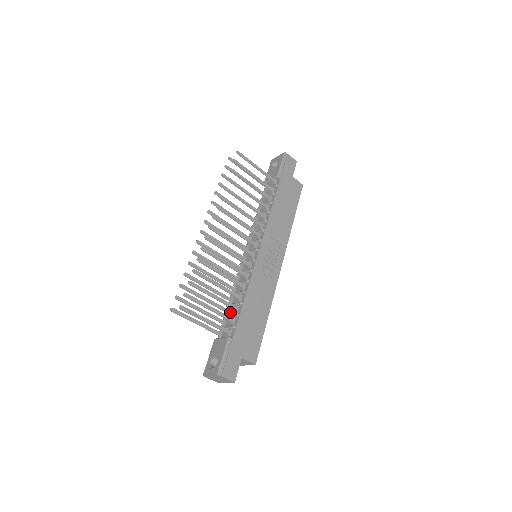
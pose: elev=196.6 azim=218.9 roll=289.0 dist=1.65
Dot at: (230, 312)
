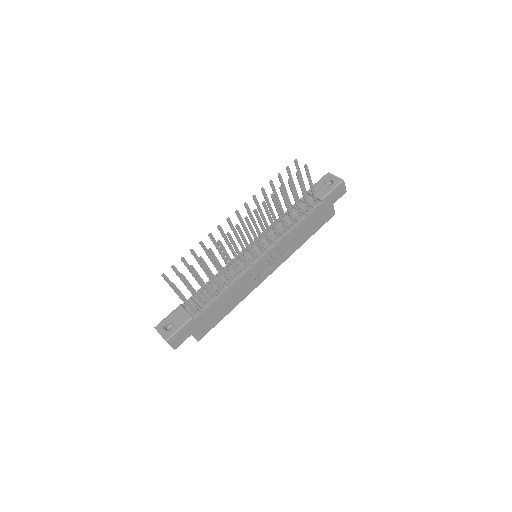
Dot at: (206, 291)
